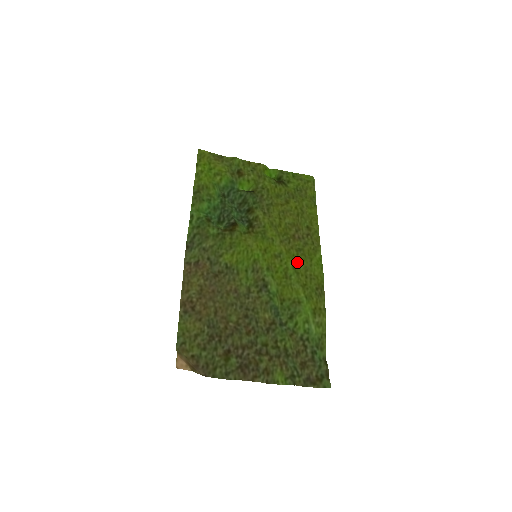
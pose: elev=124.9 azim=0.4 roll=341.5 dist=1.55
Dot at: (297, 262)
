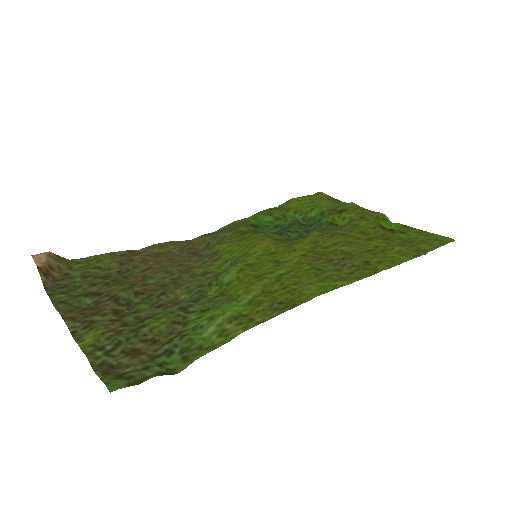
Dot at: (295, 274)
